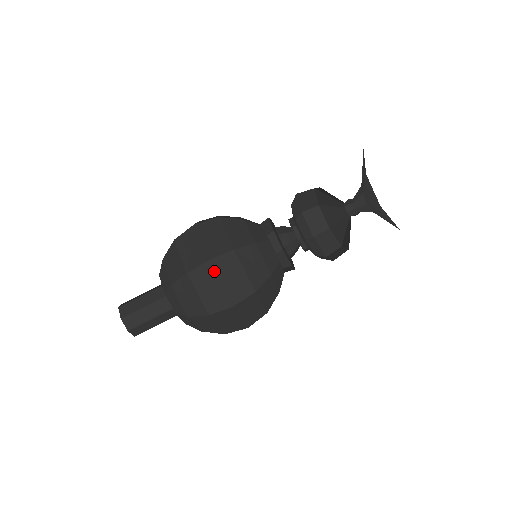
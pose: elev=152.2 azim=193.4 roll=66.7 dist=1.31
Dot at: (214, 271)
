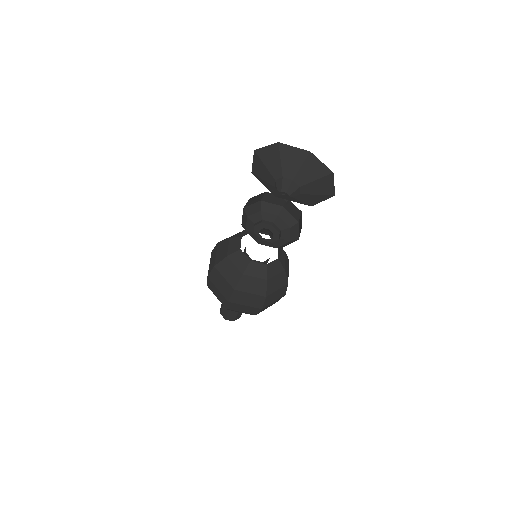
Dot at: (236, 304)
